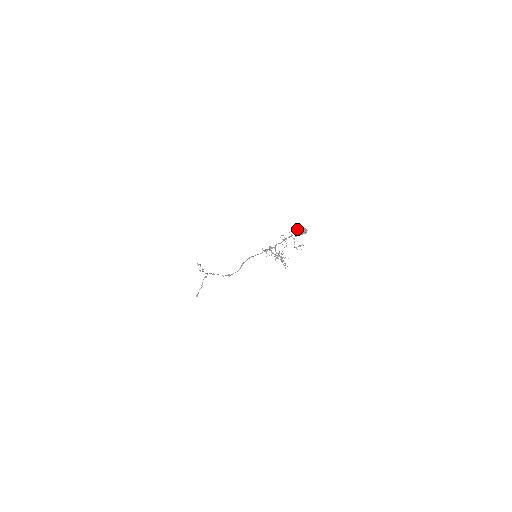
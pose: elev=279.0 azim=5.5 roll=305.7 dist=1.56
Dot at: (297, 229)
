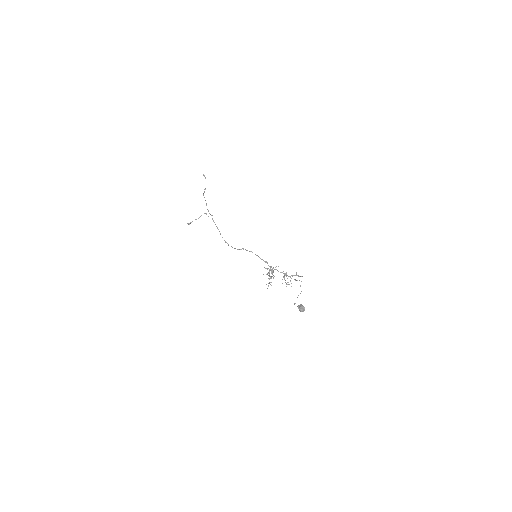
Dot at: (299, 280)
